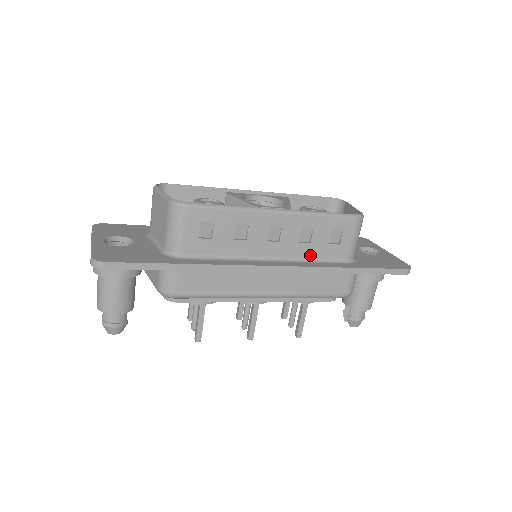
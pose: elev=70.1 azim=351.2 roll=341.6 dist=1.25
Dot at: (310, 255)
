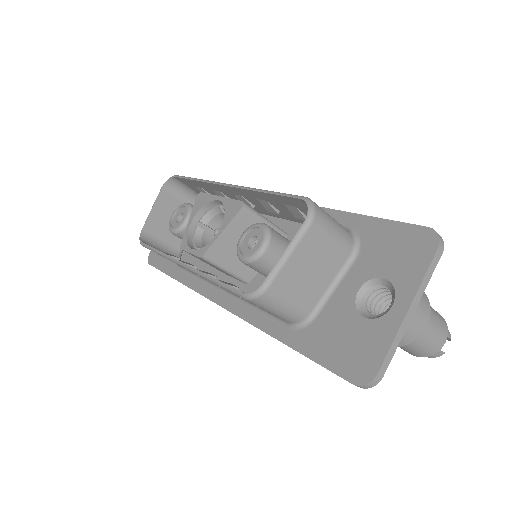
Dot at: (249, 302)
